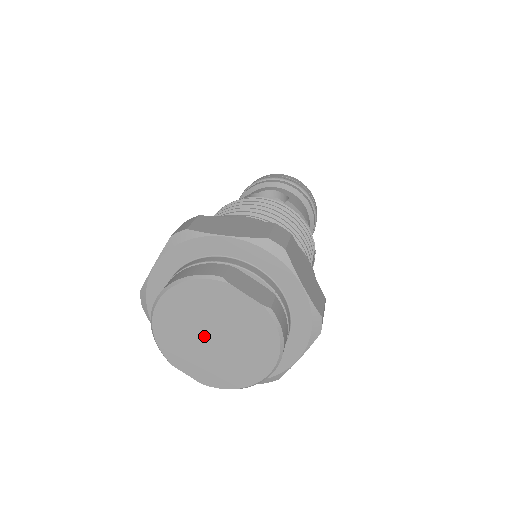
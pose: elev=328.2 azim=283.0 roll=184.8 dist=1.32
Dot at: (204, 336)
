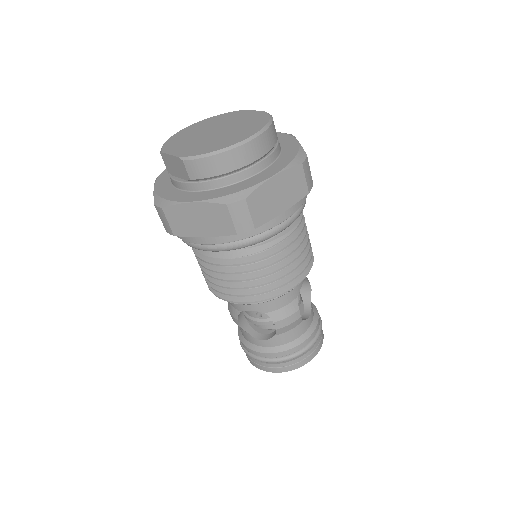
Dot at: (207, 133)
